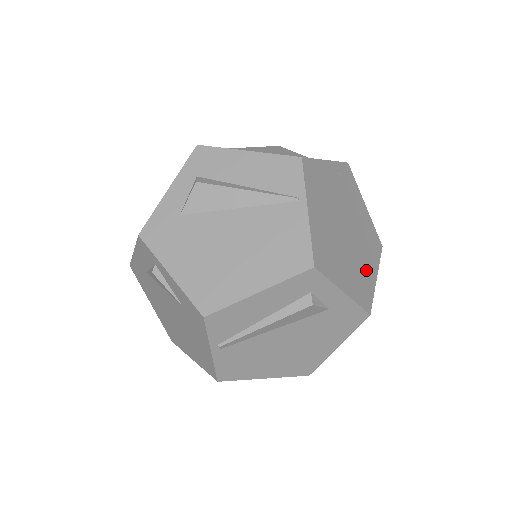
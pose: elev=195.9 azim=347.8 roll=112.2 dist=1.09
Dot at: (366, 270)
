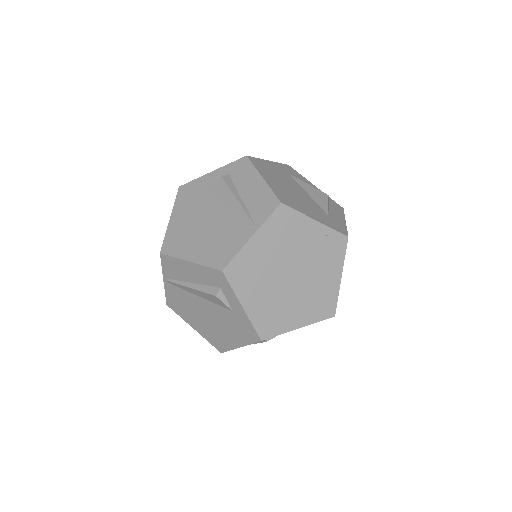
Dot at: (289, 314)
